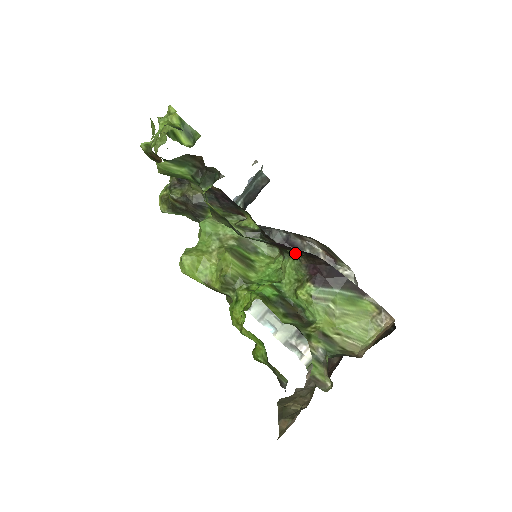
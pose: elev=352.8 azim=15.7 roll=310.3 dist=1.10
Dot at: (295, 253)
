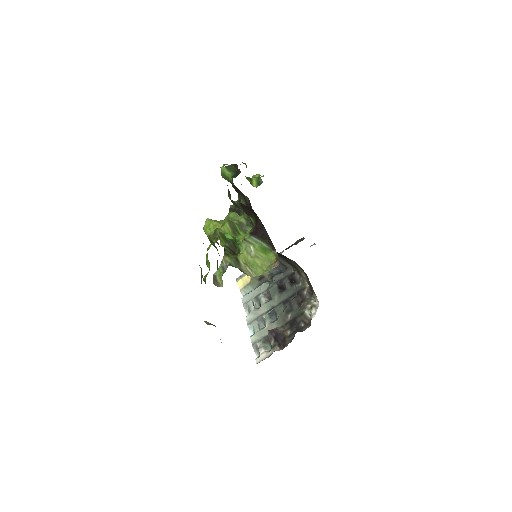
Dot at: (253, 220)
